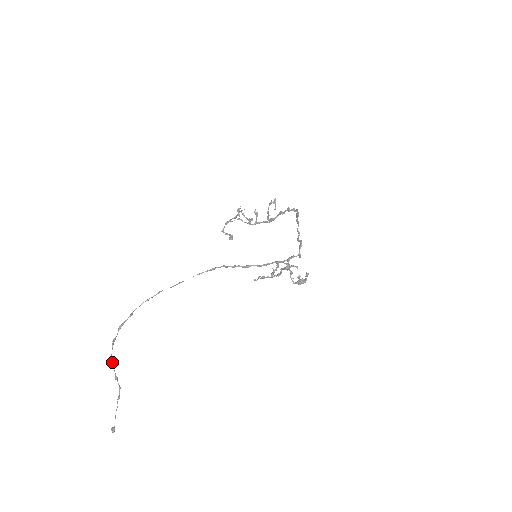
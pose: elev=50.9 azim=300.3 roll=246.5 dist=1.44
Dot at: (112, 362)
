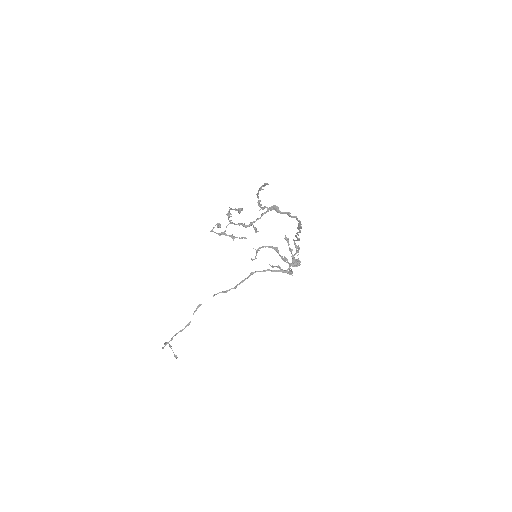
Dot at: occluded
